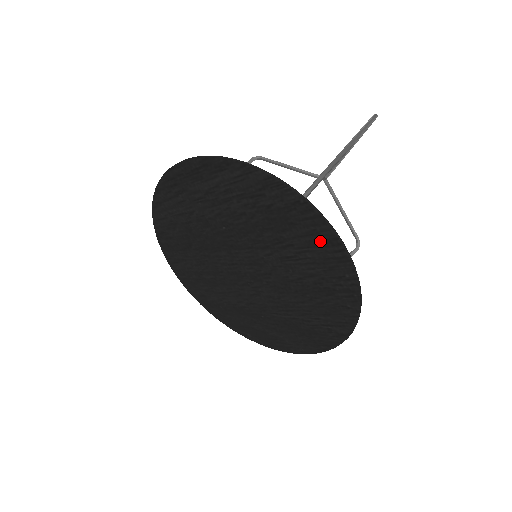
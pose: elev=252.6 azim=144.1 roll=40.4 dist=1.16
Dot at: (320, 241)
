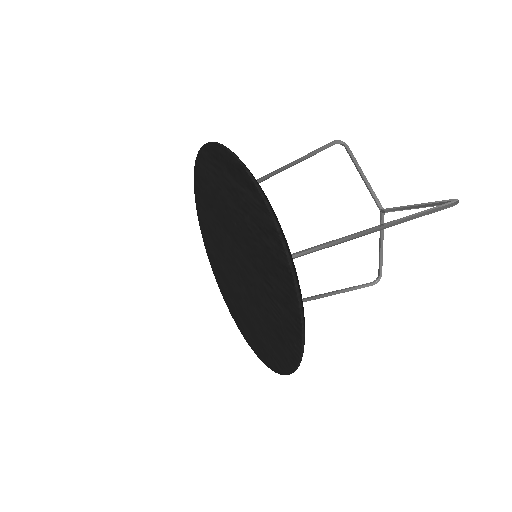
Dot at: (289, 307)
